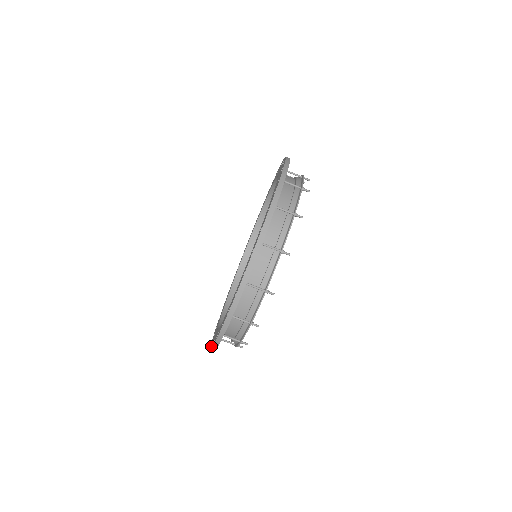
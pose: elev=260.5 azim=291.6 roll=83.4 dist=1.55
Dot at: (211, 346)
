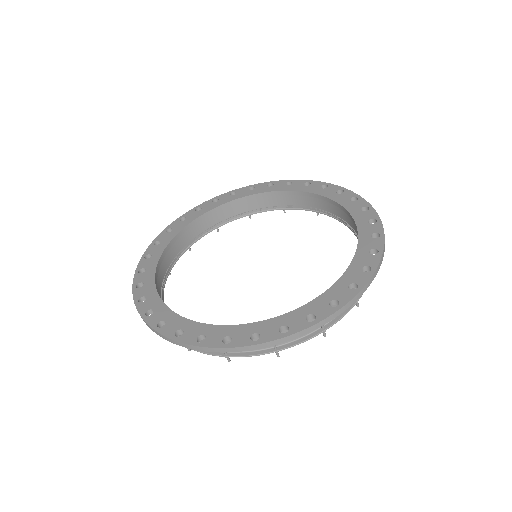
Dot at: (146, 316)
